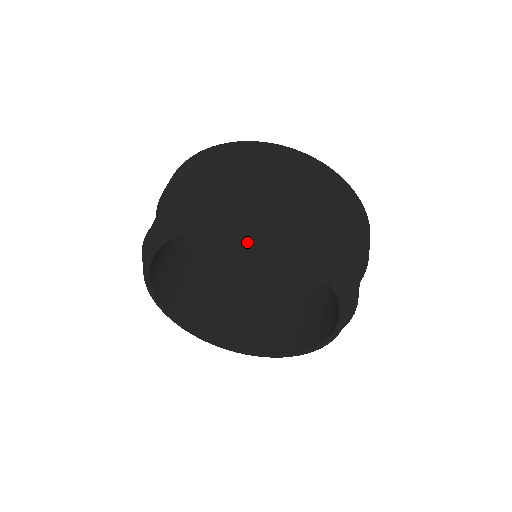
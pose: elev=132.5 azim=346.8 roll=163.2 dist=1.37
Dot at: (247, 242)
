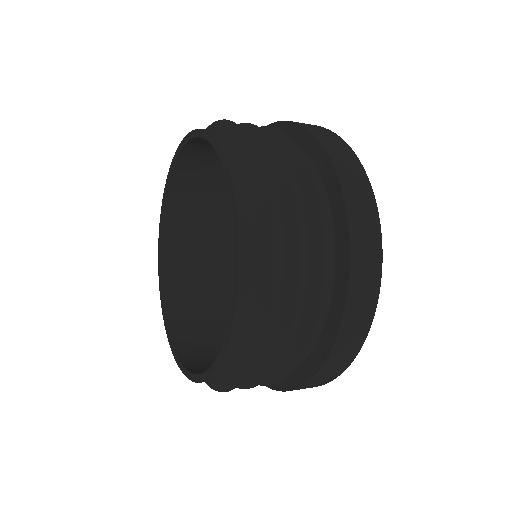
Dot at: occluded
